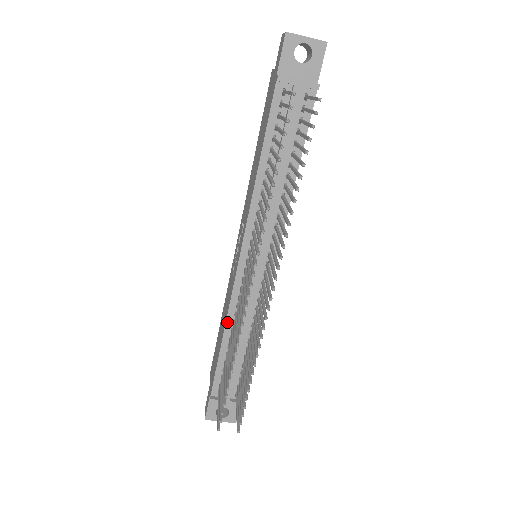
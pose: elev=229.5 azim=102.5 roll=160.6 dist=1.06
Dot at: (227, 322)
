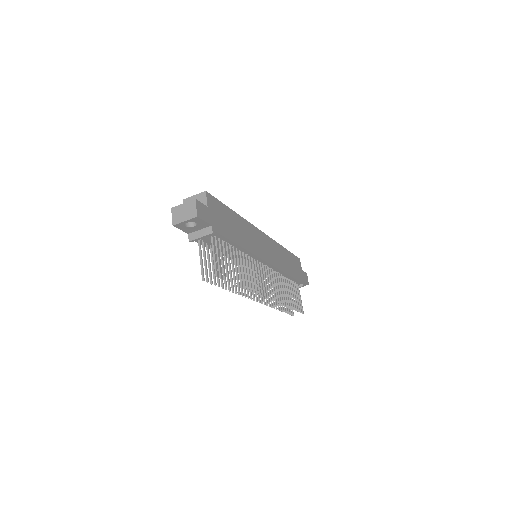
Dot at: occluded
